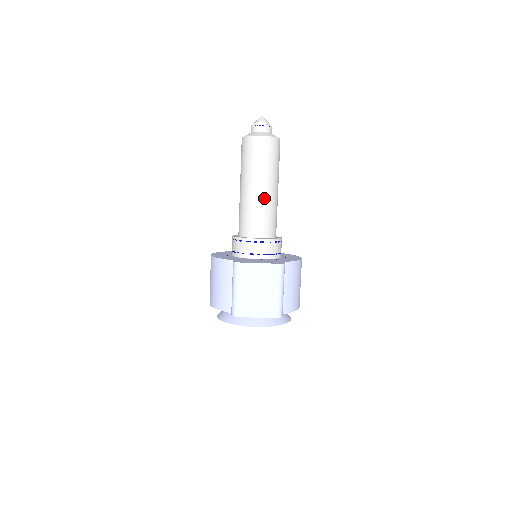
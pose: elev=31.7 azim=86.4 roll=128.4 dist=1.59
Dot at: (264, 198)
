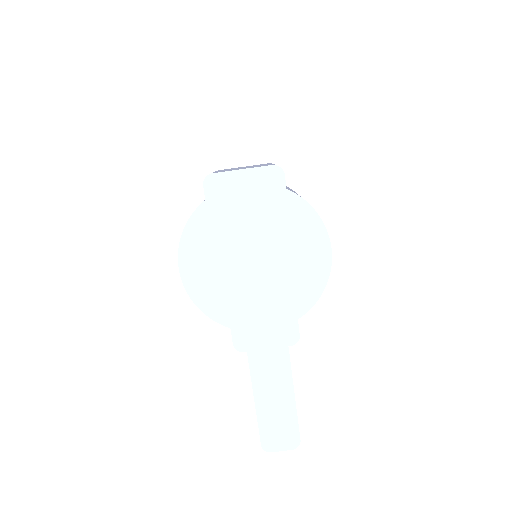
Dot at: occluded
